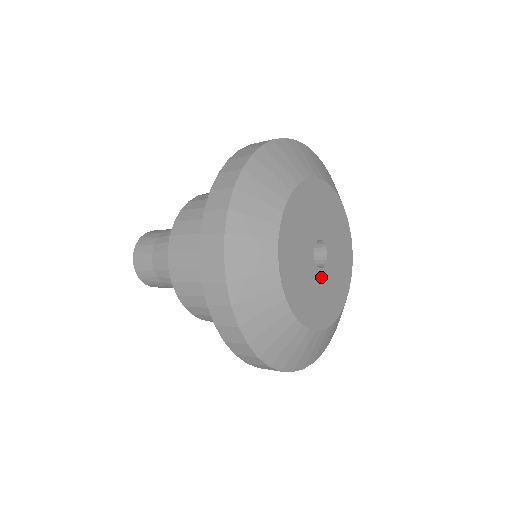
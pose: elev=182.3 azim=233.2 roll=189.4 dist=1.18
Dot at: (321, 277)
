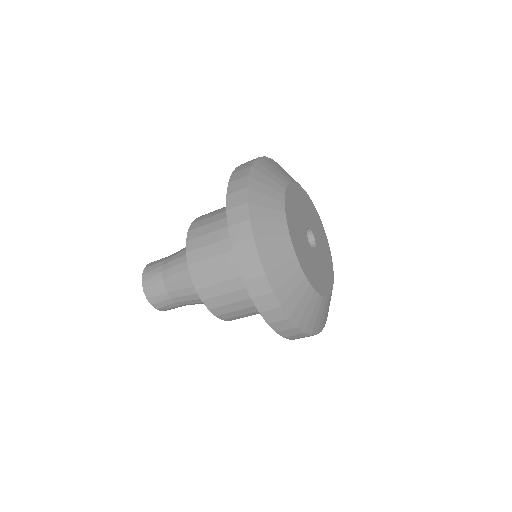
Dot at: (307, 244)
